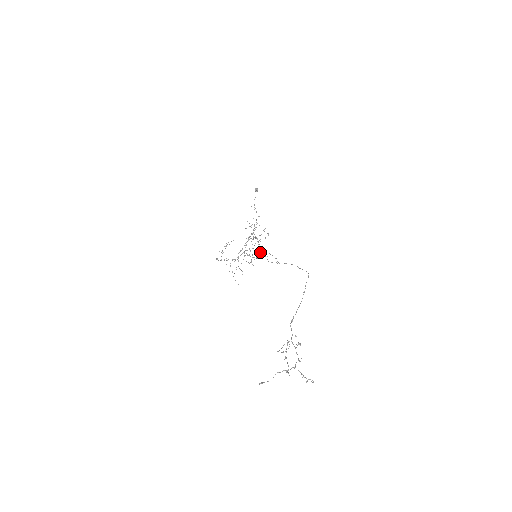
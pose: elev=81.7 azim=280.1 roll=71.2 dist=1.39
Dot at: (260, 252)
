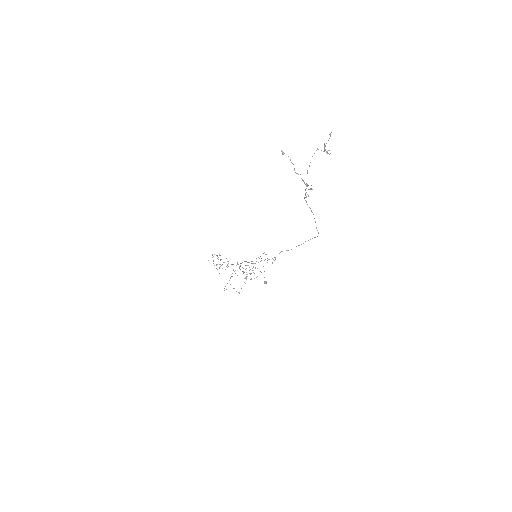
Dot at: occluded
